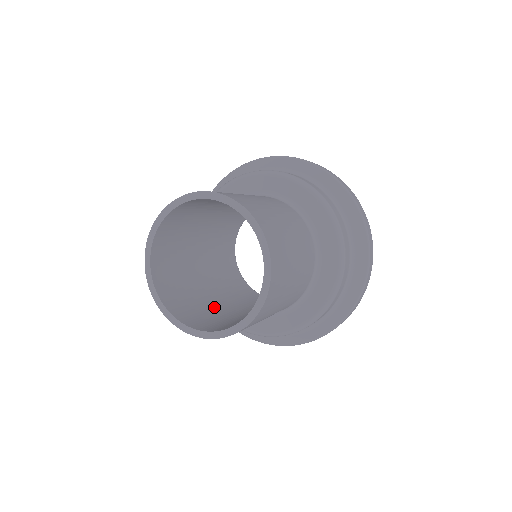
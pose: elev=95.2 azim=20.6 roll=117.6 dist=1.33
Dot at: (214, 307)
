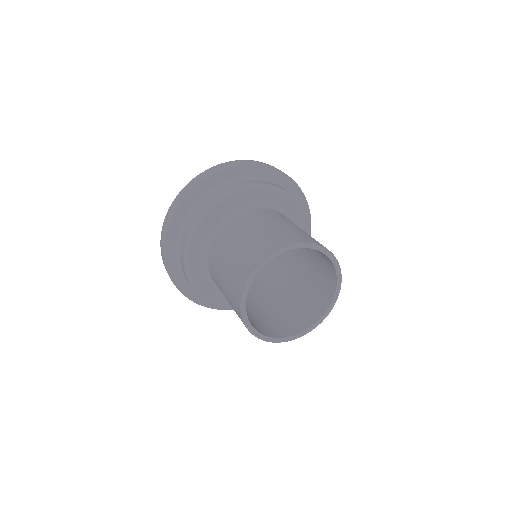
Dot at: (246, 308)
